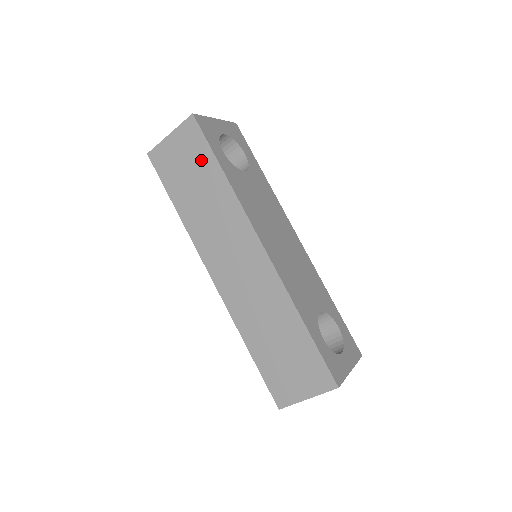
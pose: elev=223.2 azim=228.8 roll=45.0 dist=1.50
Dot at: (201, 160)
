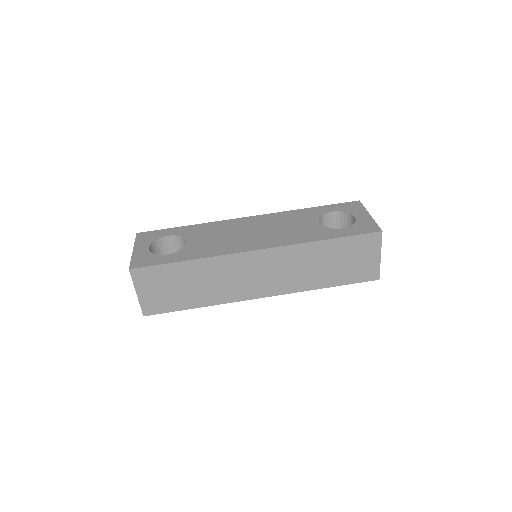
Dot at: (169, 275)
